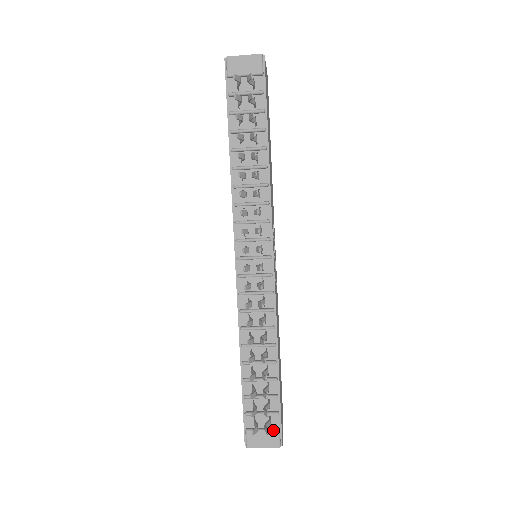
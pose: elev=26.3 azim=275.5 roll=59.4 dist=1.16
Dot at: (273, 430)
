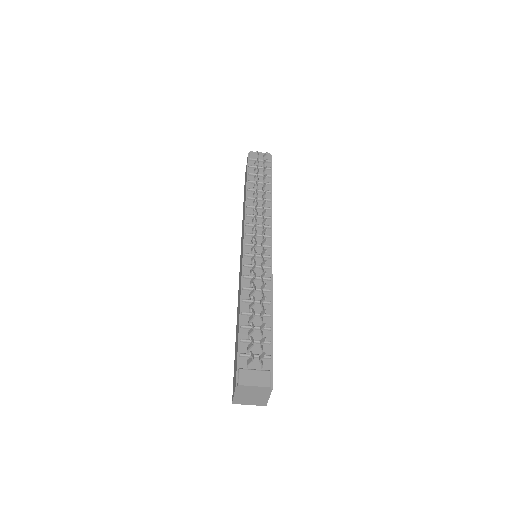
Dot at: (265, 370)
